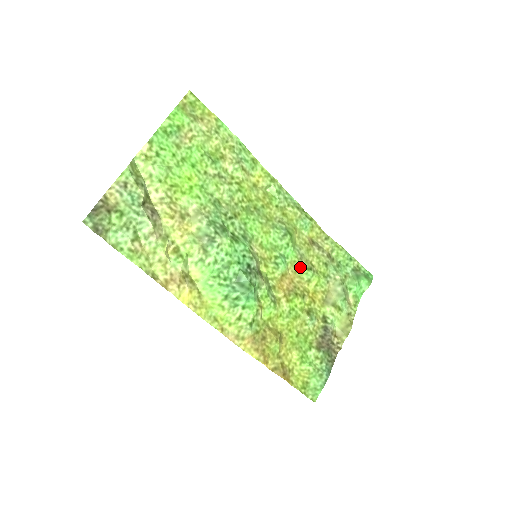
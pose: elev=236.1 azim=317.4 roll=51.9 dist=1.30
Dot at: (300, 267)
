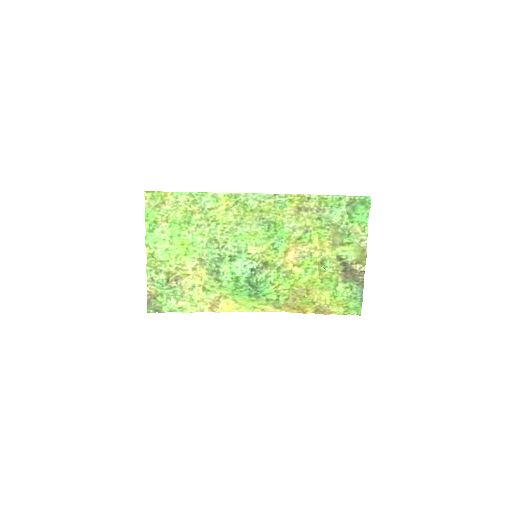
Dot at: (297, 236)
